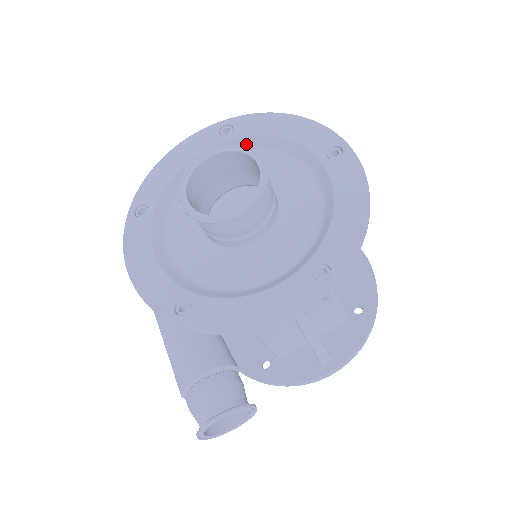
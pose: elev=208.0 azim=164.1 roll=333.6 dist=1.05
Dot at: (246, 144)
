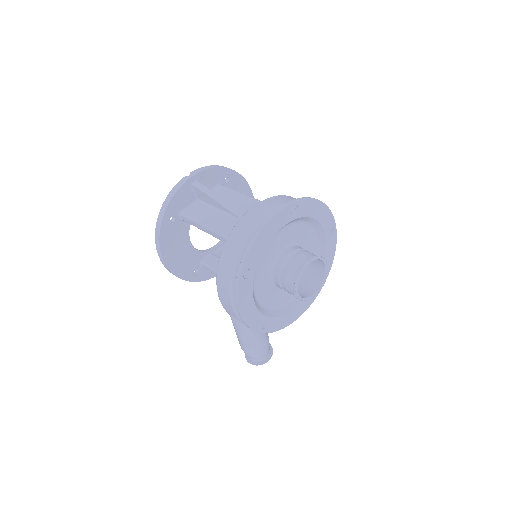
Dot at: (299, 219)
